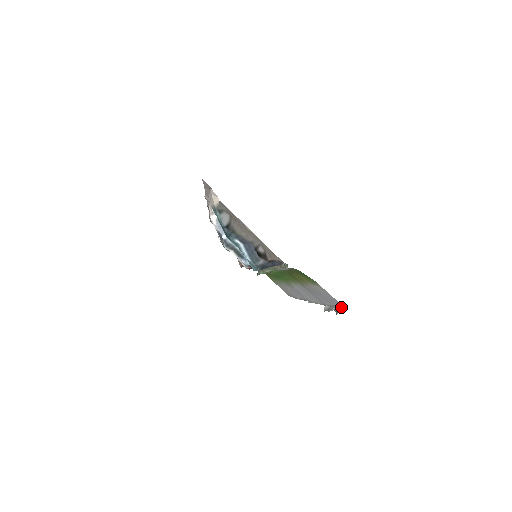
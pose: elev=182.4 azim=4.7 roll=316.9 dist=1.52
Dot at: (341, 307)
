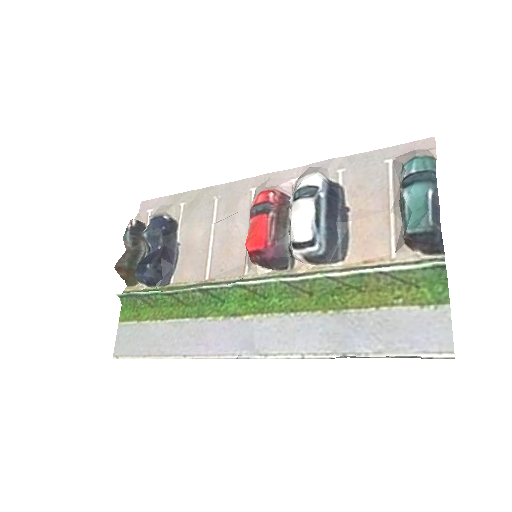
Dot at: (430, 353)
